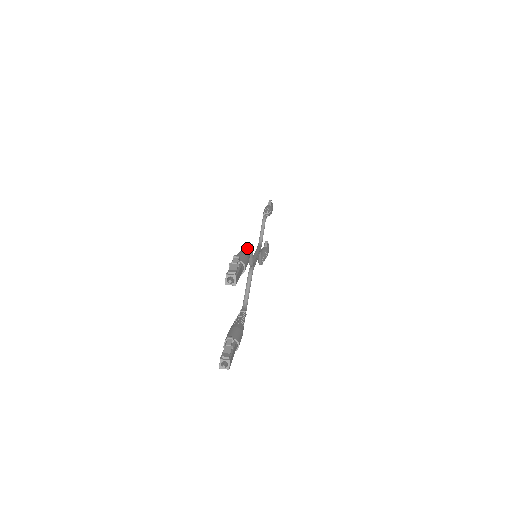
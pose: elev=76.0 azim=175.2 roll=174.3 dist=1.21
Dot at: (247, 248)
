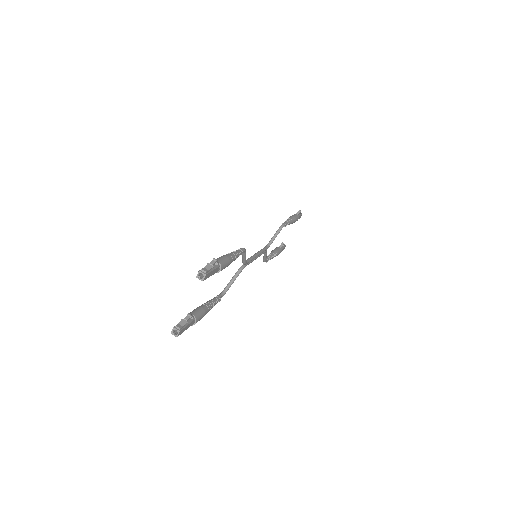
Dot at: (236, 253)
